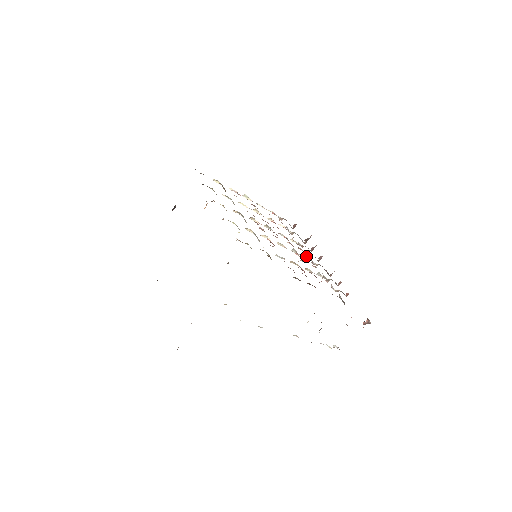
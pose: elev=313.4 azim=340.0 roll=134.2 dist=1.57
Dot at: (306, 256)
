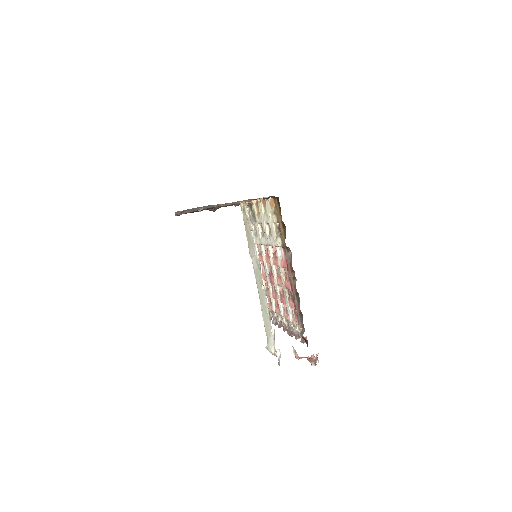
Dot at: (283, 305)
